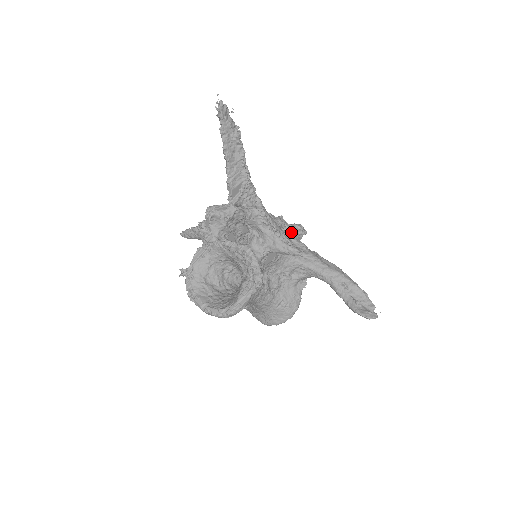
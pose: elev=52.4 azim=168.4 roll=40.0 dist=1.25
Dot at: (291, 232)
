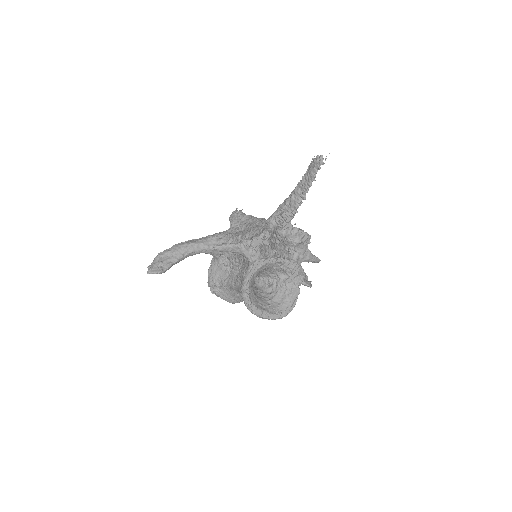
Dot at: occluded
